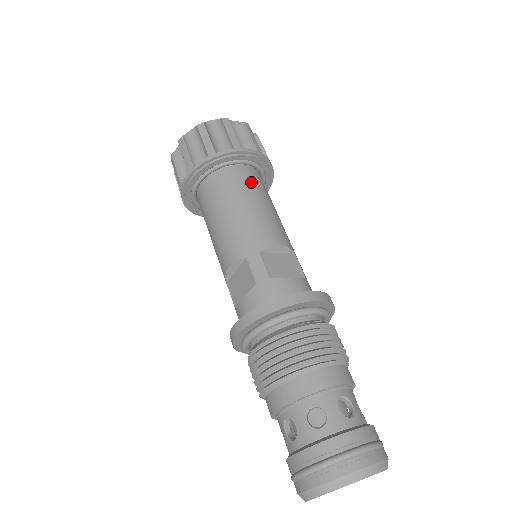
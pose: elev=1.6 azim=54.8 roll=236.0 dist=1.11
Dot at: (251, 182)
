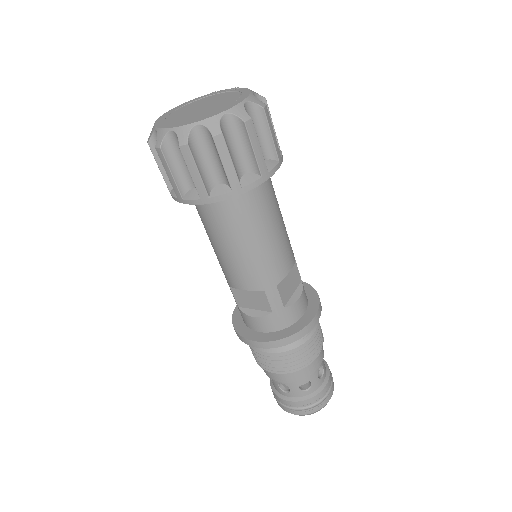
Dot at: (268, 200)
